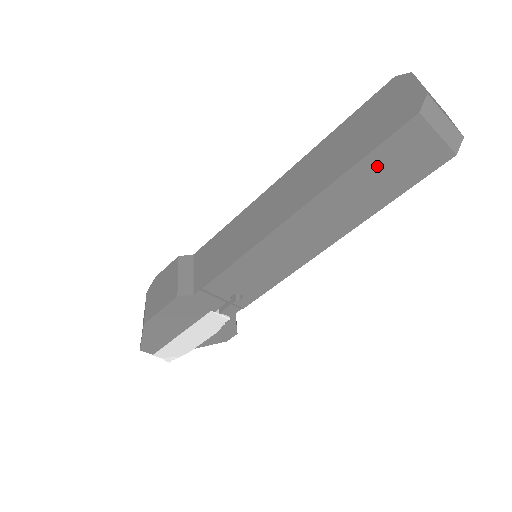
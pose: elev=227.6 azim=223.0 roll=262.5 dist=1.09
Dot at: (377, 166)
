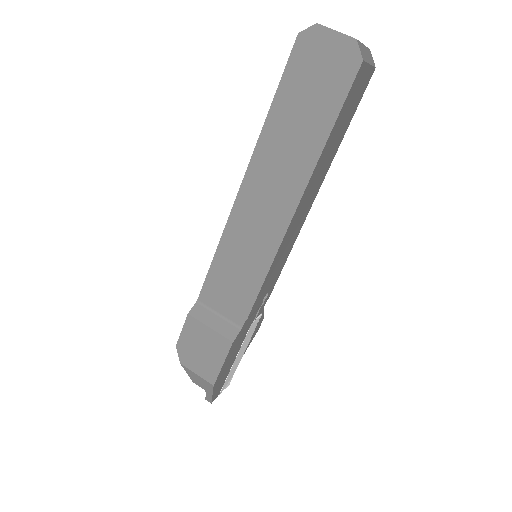
Dot at: (340, 121)
